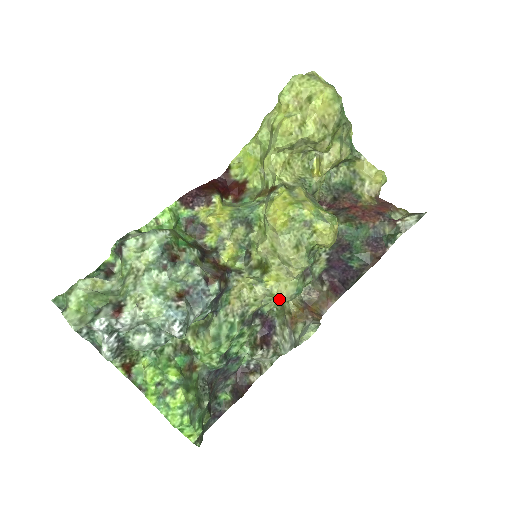
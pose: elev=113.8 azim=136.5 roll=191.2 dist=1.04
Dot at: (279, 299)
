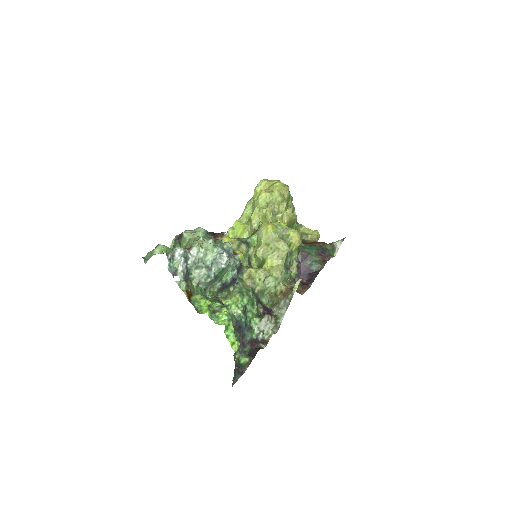
Dot at: (275, 274)
